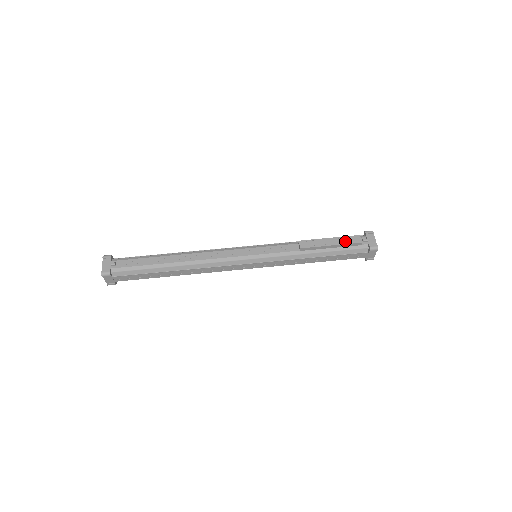
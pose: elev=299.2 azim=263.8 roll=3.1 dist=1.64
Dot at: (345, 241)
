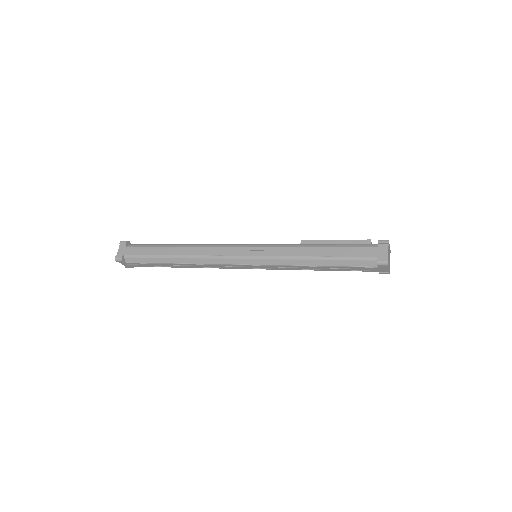
Dot at: (352, 241)
